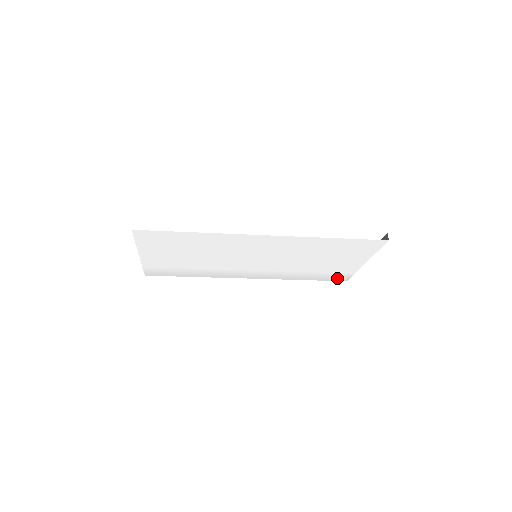
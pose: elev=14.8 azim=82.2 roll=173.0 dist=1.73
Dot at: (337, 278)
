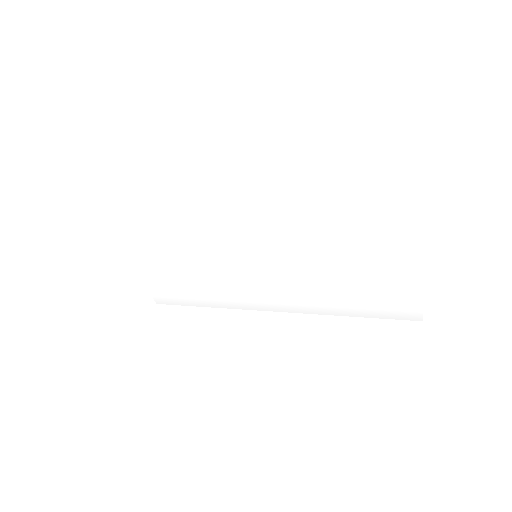
Dot at: (401, 311)
